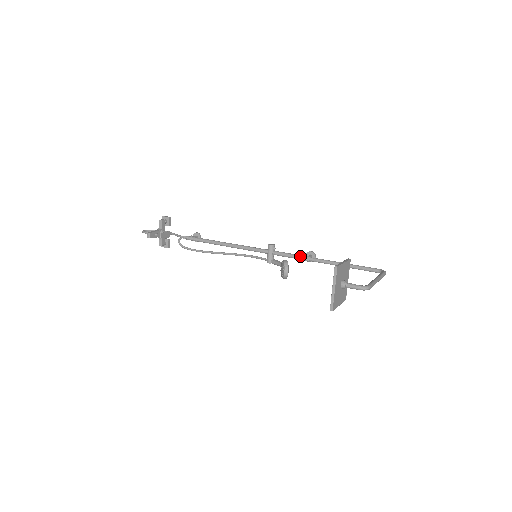
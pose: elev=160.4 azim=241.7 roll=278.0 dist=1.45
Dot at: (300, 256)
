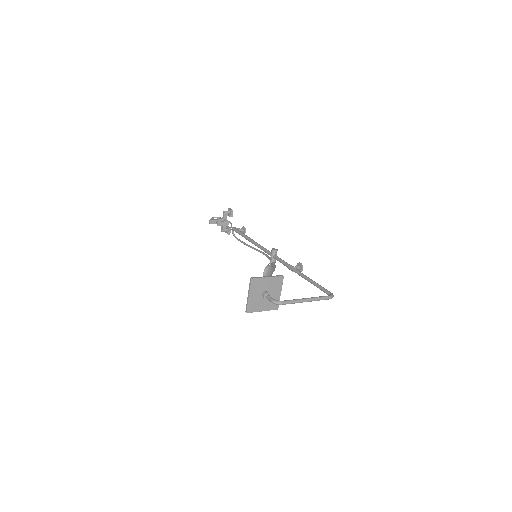
Dot at: (287, 265)
